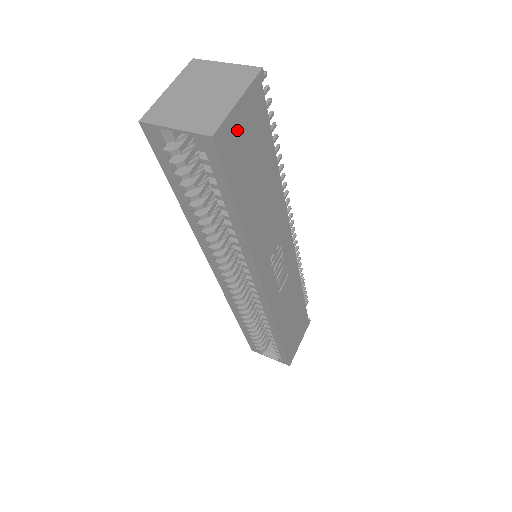
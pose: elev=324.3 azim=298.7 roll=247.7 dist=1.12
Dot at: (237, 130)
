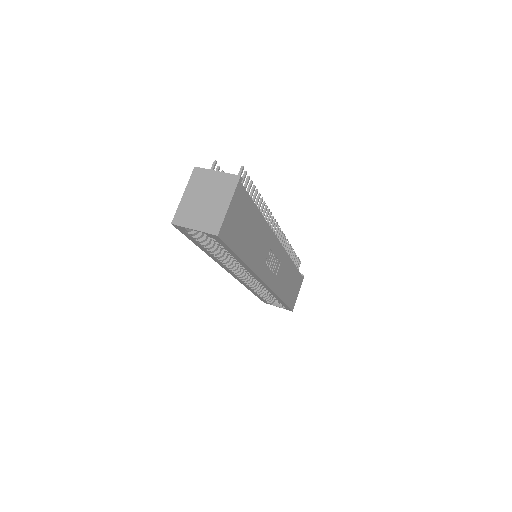
Dot at: (231, 219)
